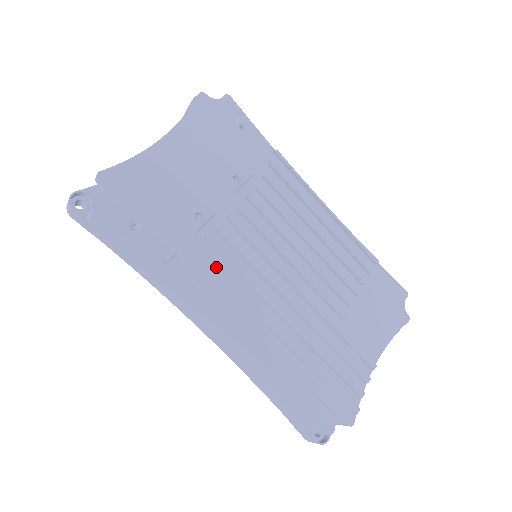
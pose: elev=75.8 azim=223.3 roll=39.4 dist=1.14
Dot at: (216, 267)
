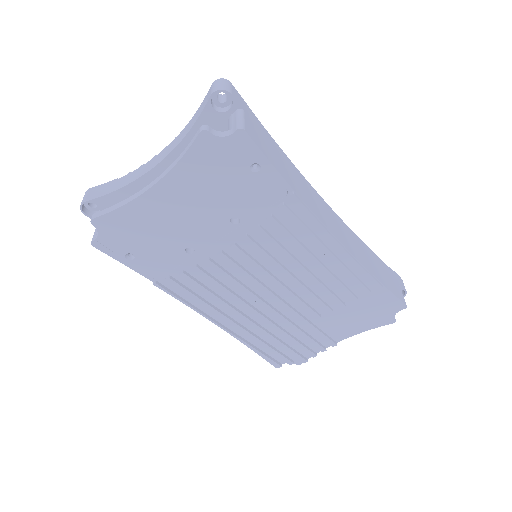
Dot at: (200, 286)
